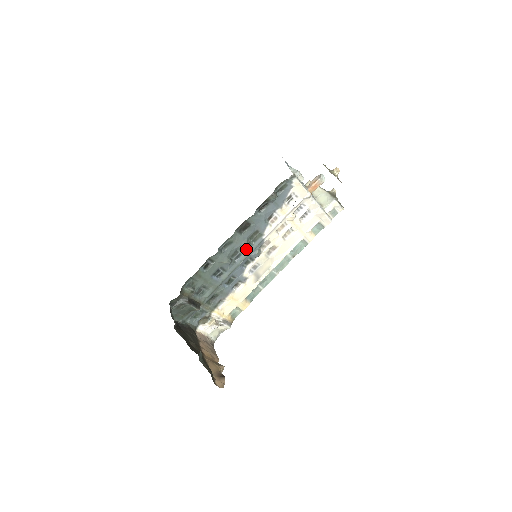
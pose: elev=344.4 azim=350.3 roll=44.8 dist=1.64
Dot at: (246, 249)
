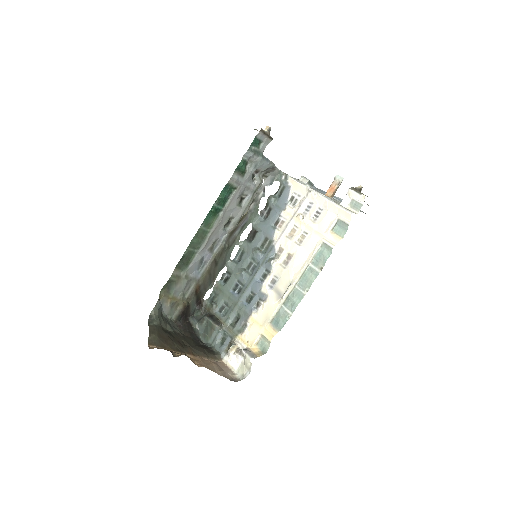
Dot at: (258, 258)
